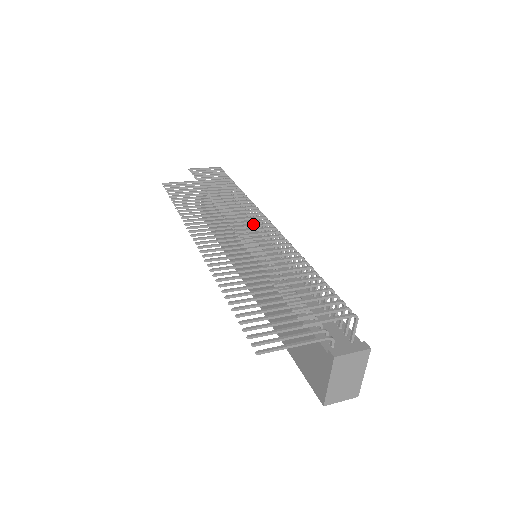
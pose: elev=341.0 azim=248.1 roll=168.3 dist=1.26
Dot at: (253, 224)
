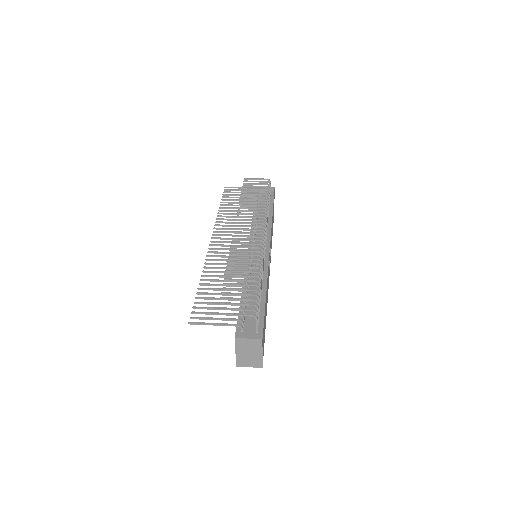
Dot at: (249, 235)
